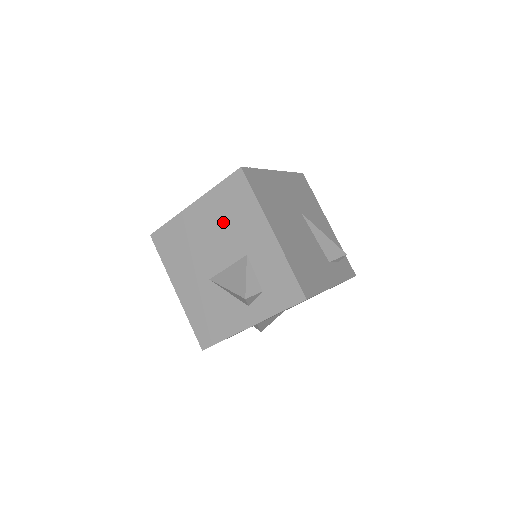
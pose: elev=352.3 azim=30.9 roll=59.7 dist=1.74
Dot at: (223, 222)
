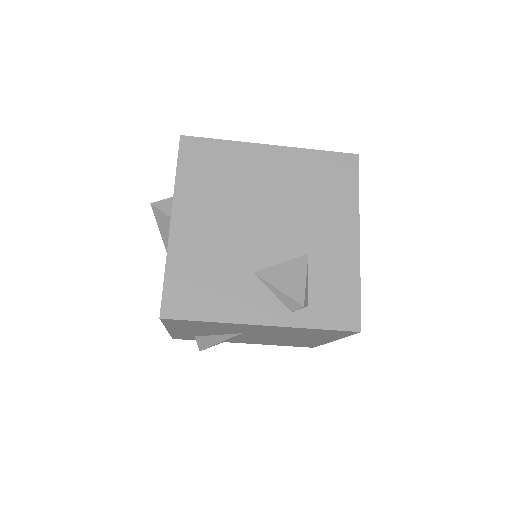
Dot at: occluded
